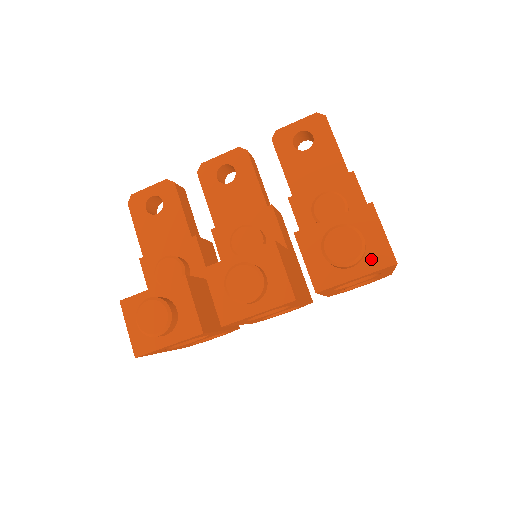
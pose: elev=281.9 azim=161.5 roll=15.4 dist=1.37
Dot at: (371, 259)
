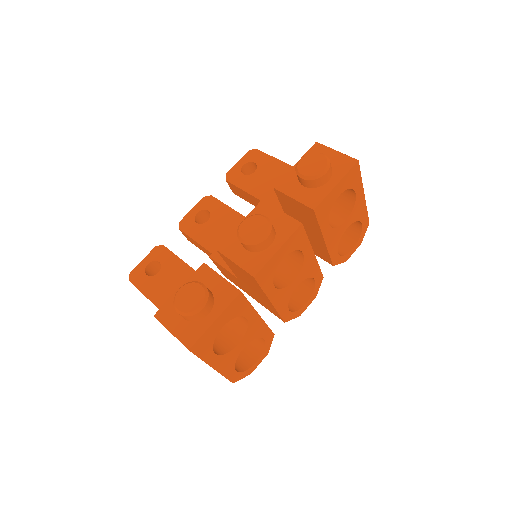
Dot at: (338, 169)
